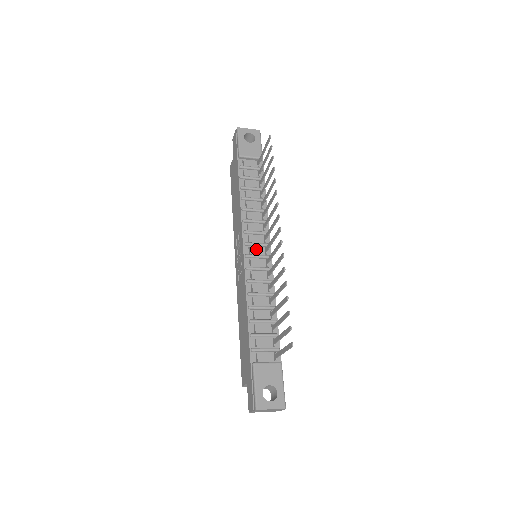
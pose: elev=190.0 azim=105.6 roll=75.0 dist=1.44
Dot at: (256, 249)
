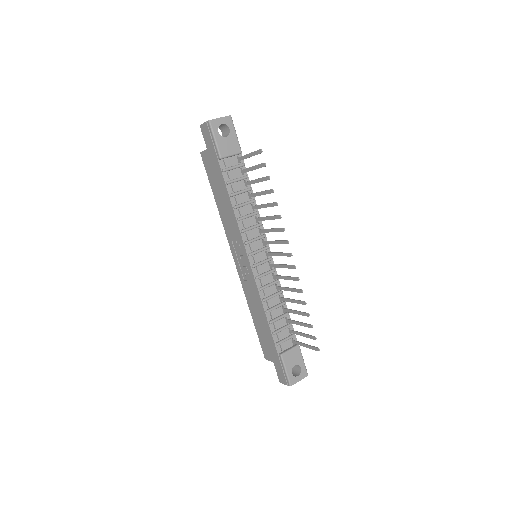
Dot at: (259, 255)
